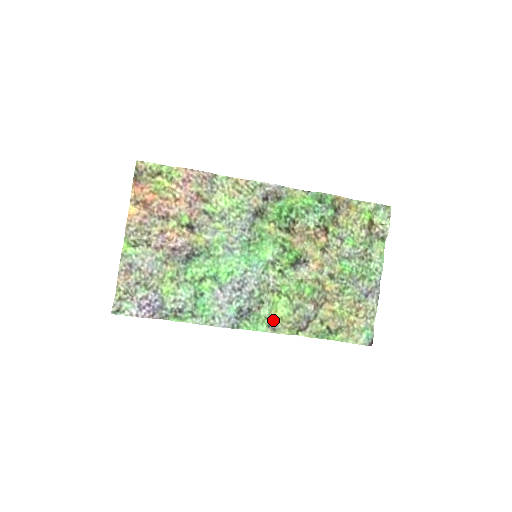
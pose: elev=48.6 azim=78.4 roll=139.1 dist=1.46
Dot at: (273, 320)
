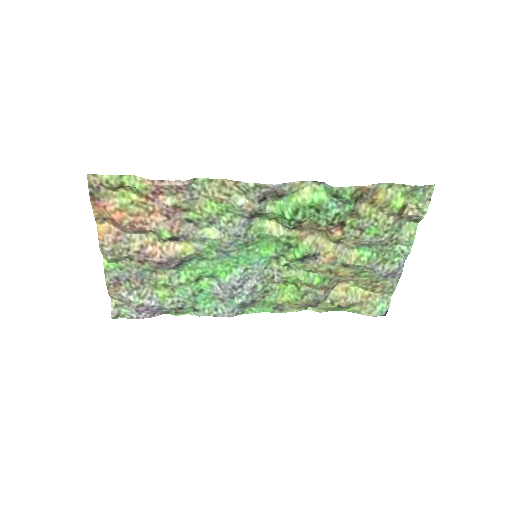
Dot at: (279, 304)
